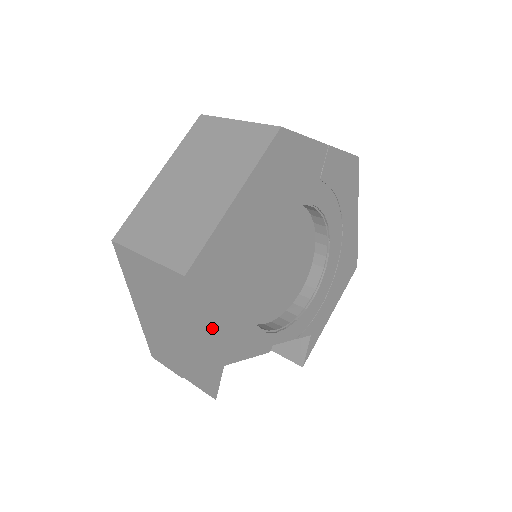
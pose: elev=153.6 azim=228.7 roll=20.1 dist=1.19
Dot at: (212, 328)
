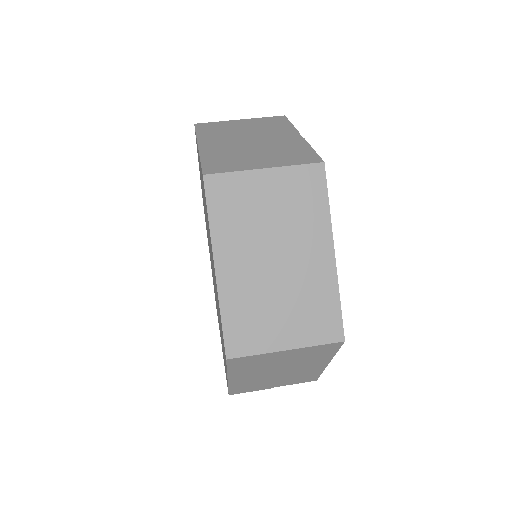
Dot at: occluded
